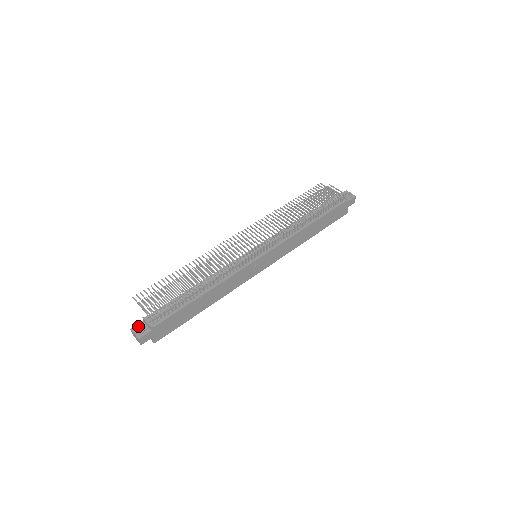
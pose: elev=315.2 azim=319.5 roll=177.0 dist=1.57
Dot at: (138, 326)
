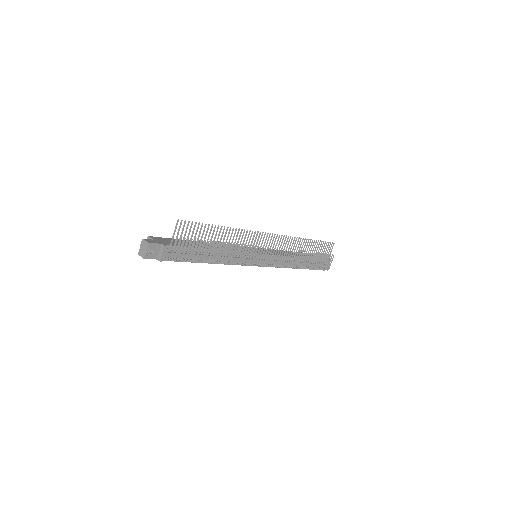
Dot at: (155, 249)
